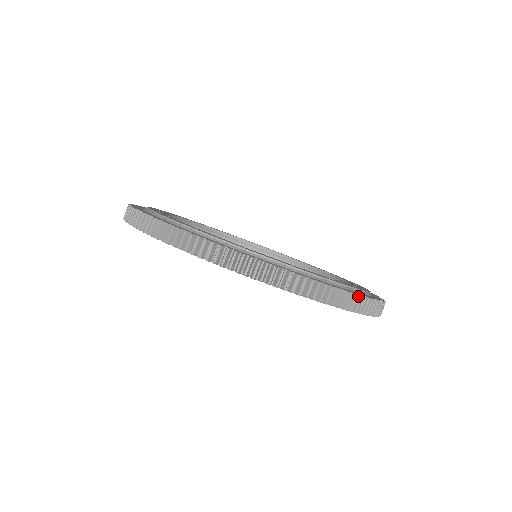
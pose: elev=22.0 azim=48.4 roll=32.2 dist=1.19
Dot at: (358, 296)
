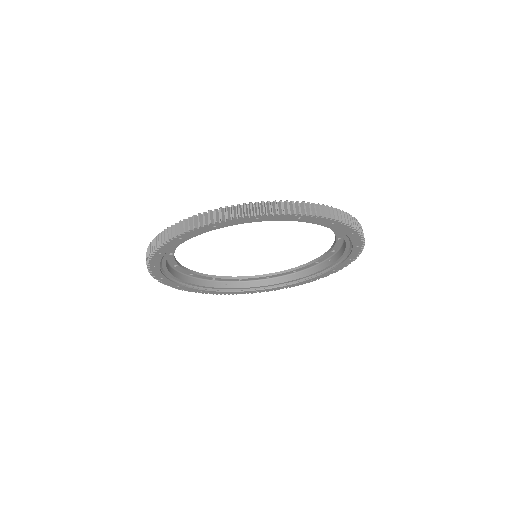
Dot at: (237, 205)
